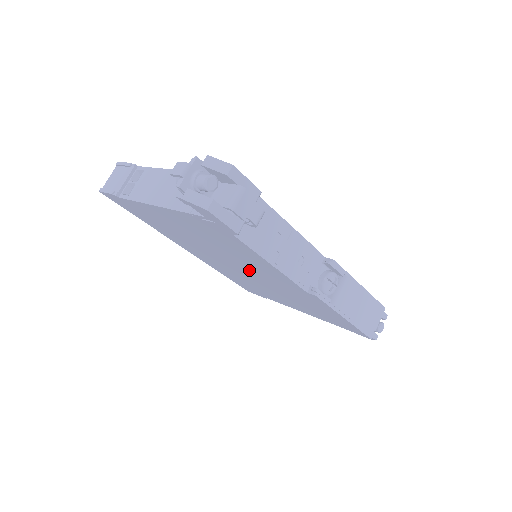
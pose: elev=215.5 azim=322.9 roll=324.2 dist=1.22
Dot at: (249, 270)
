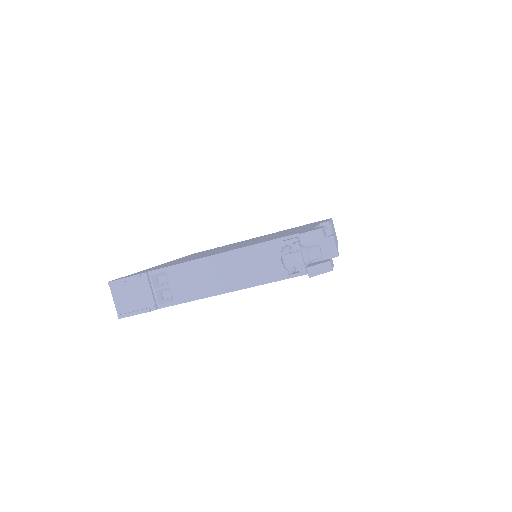
Dot at: occluded
